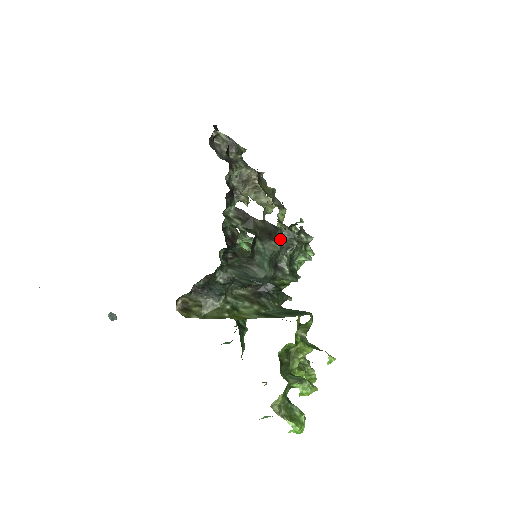
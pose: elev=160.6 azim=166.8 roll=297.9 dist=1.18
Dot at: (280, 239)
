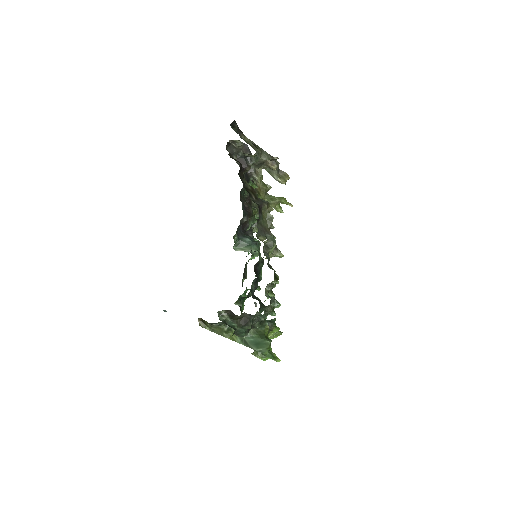
Dot at: (254, 317)
